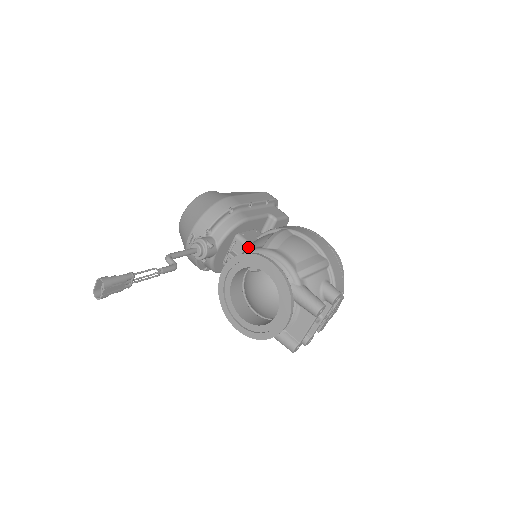
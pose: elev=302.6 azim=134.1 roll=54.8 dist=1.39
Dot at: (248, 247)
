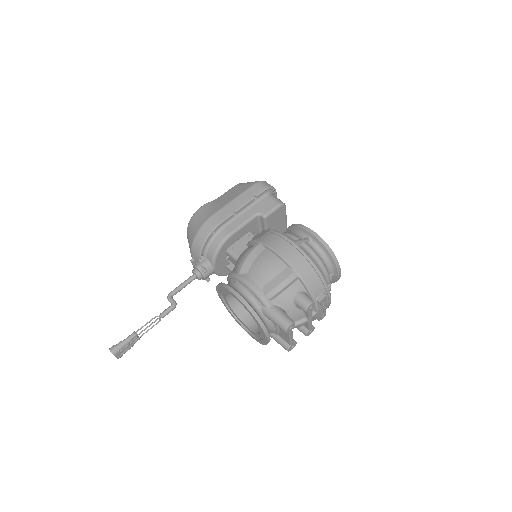
Dot at: occluded
